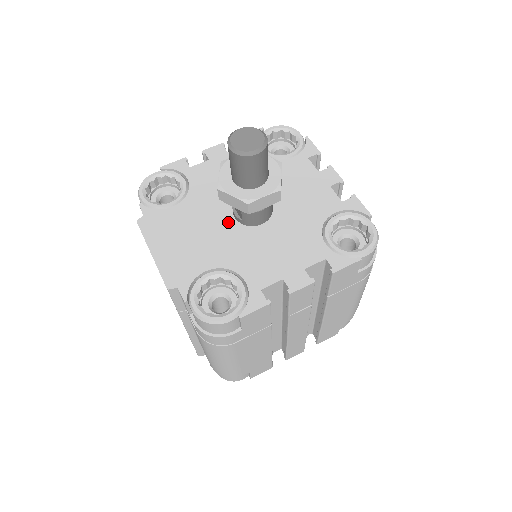
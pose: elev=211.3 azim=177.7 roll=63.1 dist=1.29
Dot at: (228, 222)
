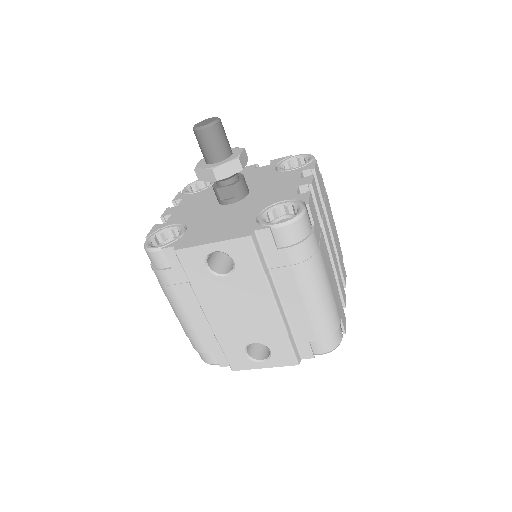
Dot at: (230, 207)
